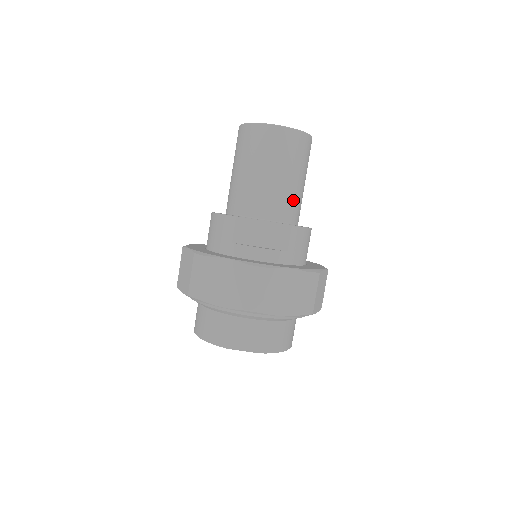
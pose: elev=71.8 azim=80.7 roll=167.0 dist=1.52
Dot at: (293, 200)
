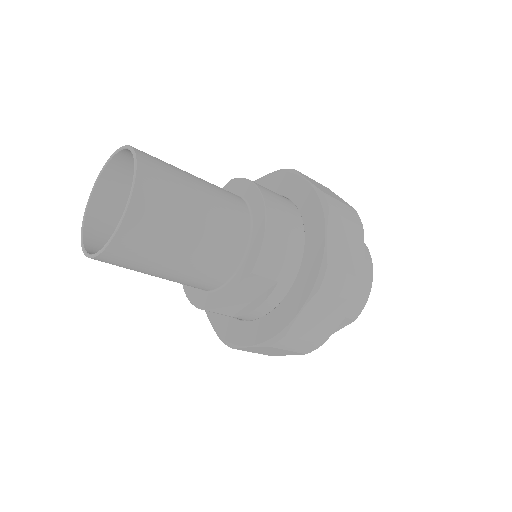
Dot at: (219, 242)
